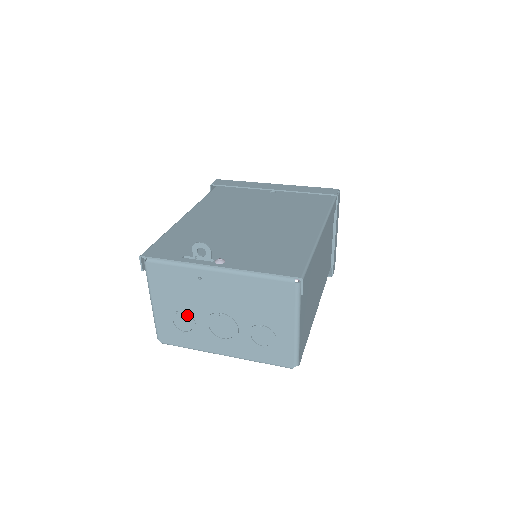
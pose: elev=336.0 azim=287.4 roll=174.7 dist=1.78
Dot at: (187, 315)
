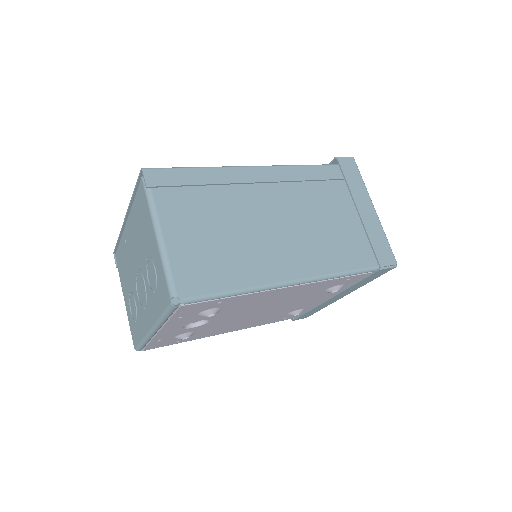
Dot at: (131, 294)
